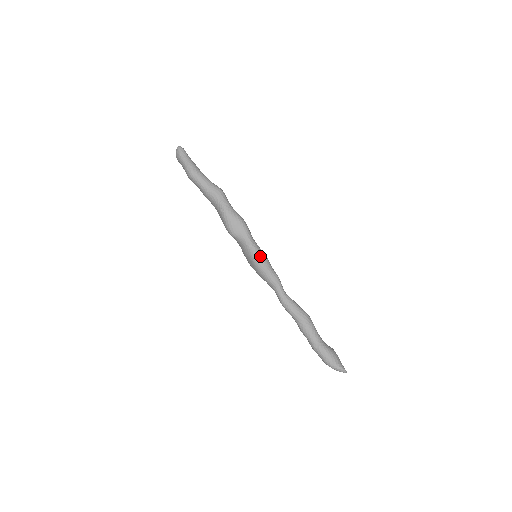
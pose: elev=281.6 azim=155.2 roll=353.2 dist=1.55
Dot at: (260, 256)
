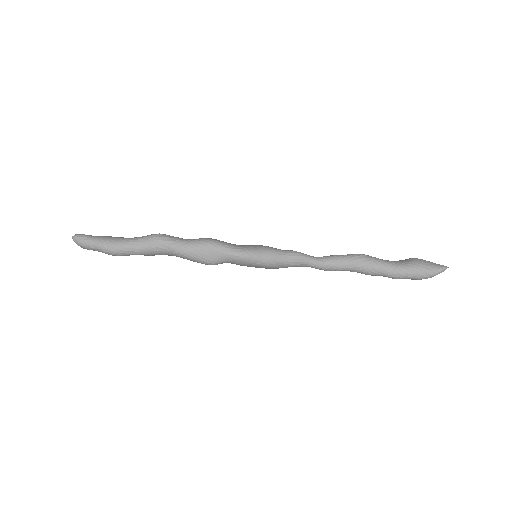
Dot at: (260, 255)
